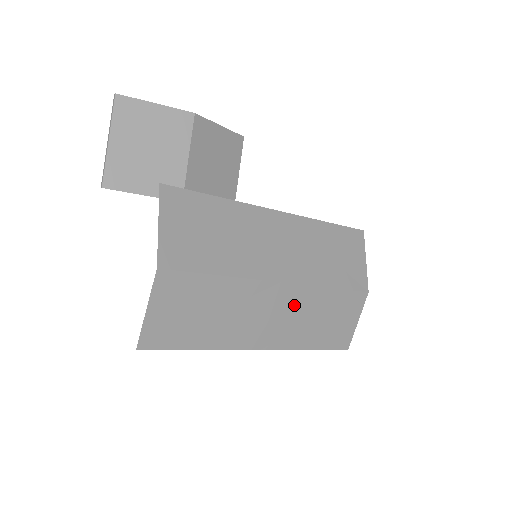
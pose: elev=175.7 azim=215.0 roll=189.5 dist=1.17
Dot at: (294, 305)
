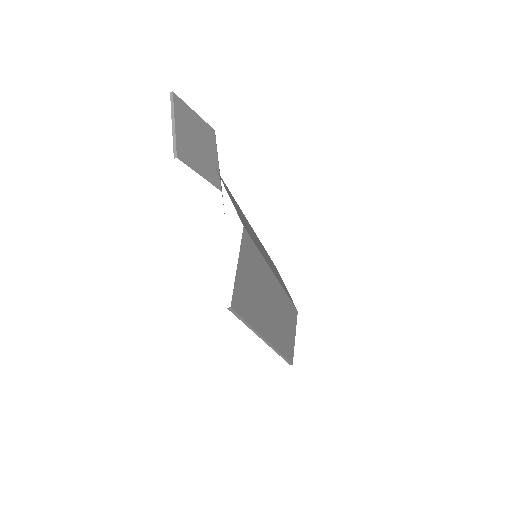
Dot at: (279, 304)
